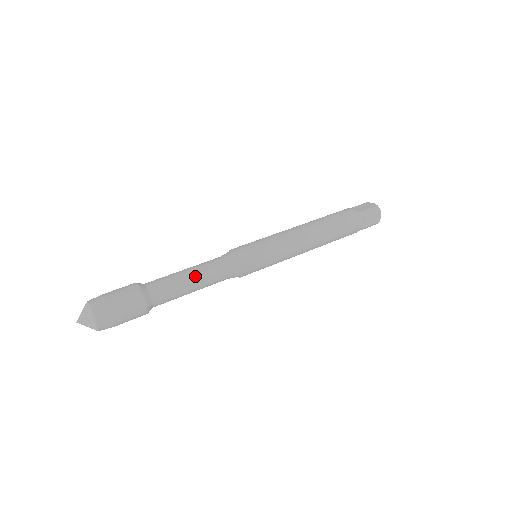
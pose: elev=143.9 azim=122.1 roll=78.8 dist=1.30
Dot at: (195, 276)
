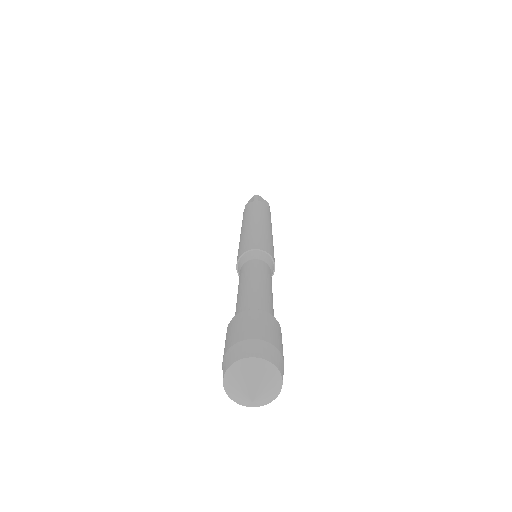
Dot at: (272, 294)
